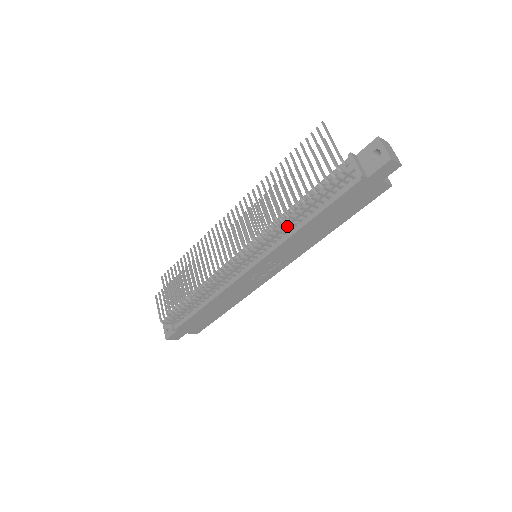
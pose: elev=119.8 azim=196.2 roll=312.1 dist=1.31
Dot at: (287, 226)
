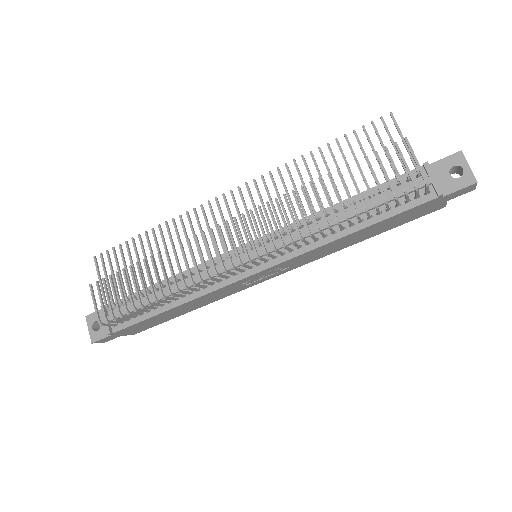
Dot at: occluded
